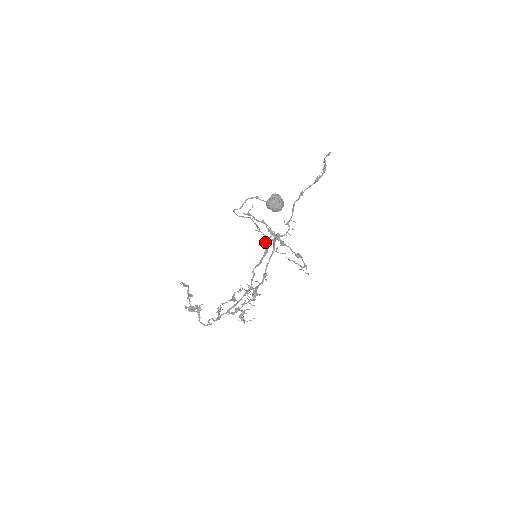
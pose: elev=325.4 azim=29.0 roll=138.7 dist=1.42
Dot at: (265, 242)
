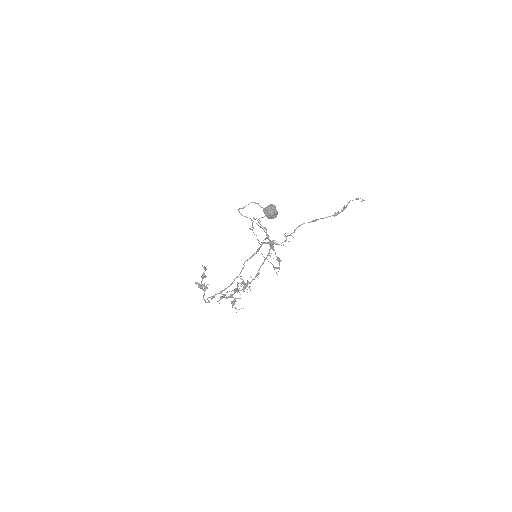
Dot at: (258, 242)
